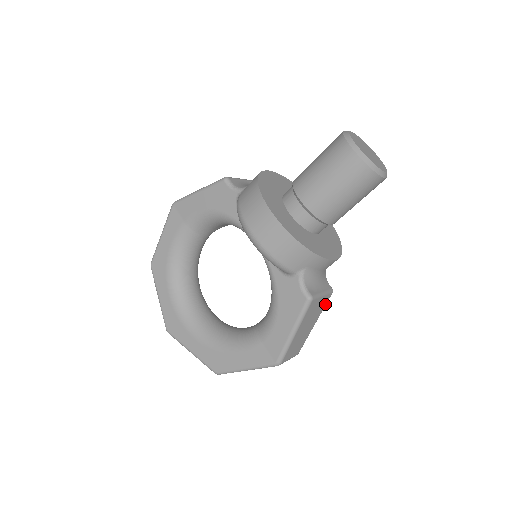
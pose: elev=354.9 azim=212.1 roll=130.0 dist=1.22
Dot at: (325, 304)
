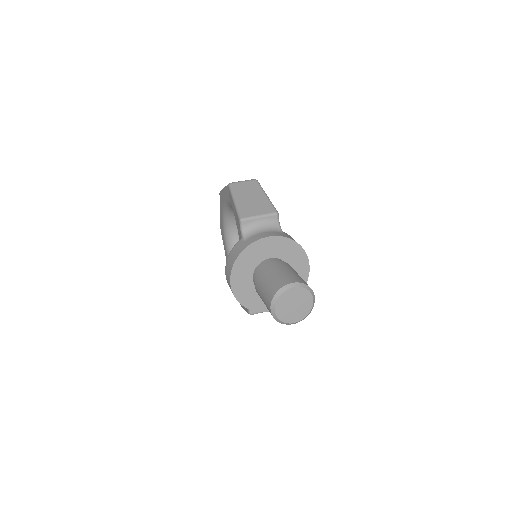
Dot at: occluded
